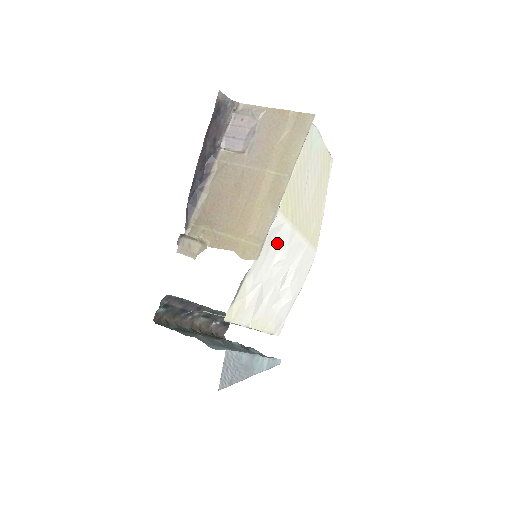
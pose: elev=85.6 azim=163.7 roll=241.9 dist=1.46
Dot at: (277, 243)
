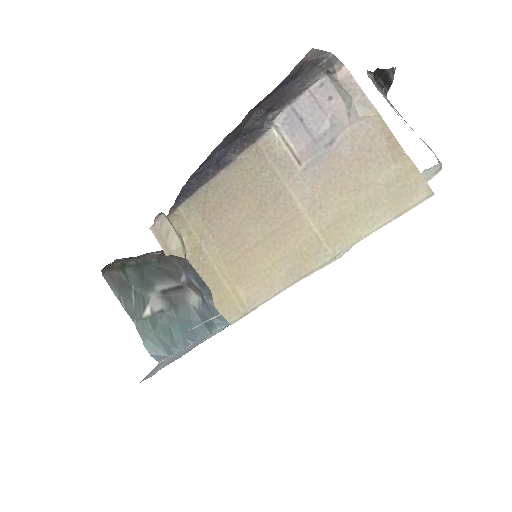
Dot at: occluded
